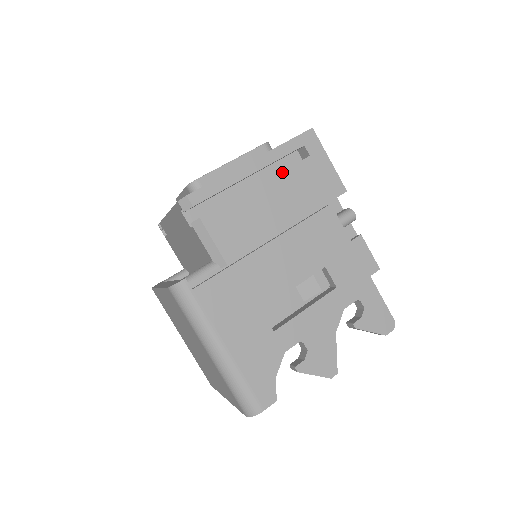
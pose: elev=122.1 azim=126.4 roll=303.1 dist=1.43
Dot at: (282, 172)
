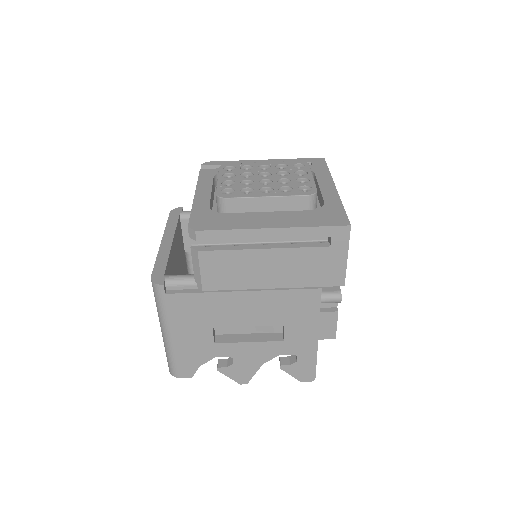
Dot at: (294, 248)
